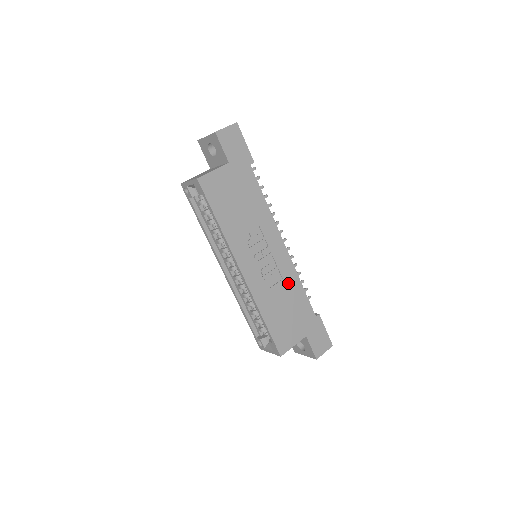
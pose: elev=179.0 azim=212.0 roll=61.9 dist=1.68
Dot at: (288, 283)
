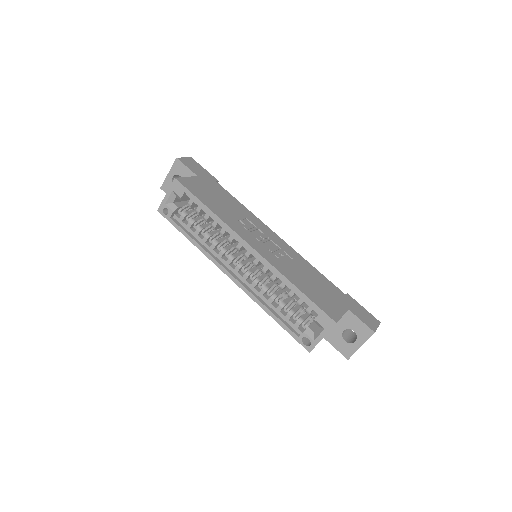
Dot at: (300, 263)
